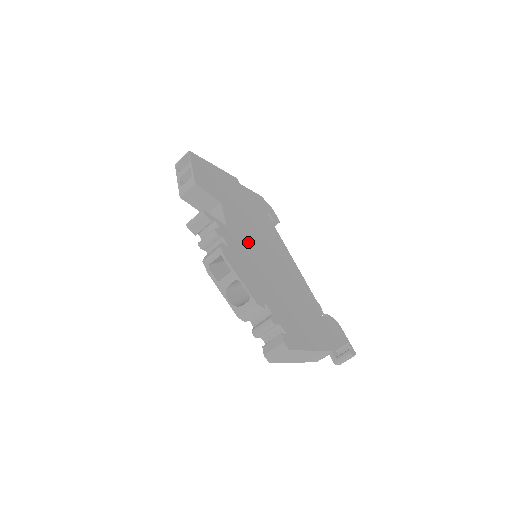
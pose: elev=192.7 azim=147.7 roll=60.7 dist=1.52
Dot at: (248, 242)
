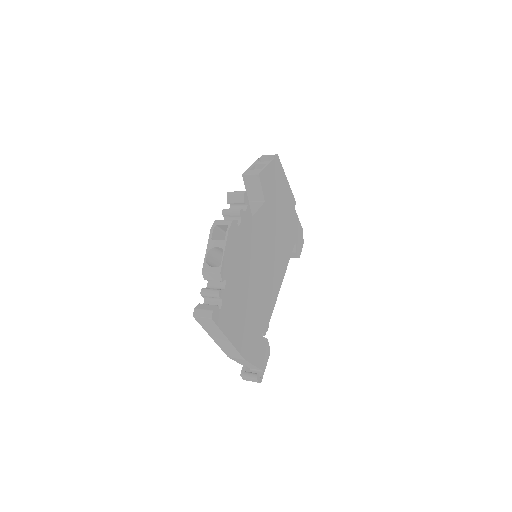
Dot at: (257, 240)
